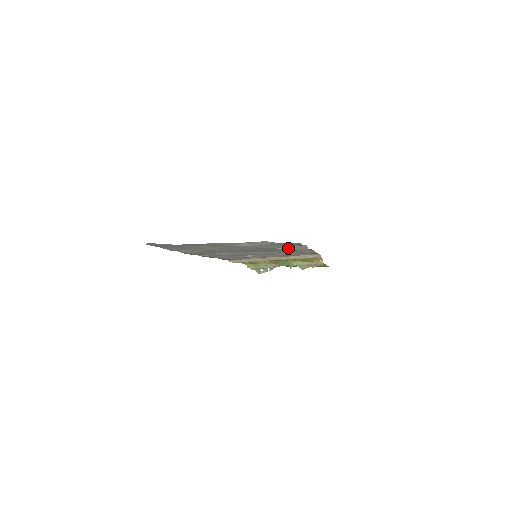
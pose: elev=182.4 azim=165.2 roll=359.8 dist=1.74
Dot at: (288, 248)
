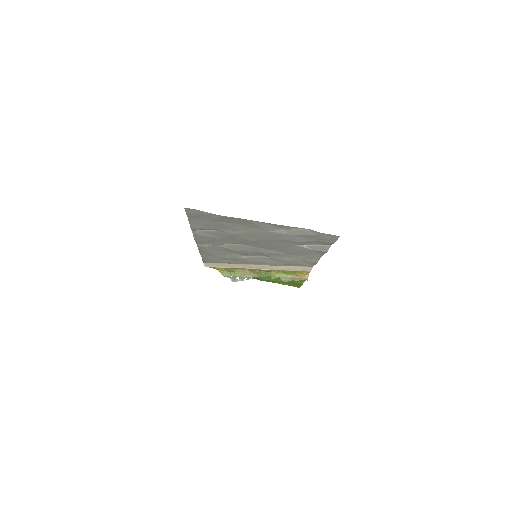
Dot at: (308, 247)
